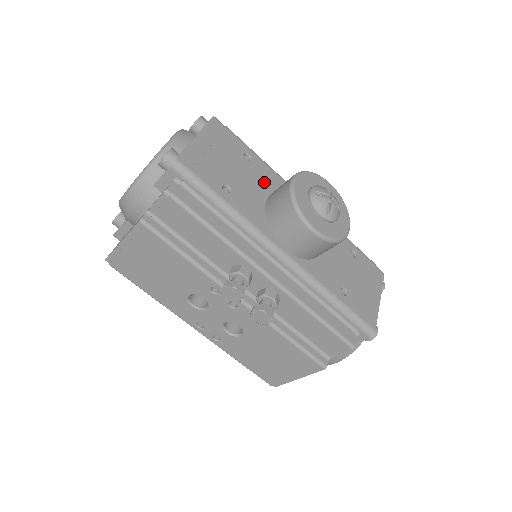
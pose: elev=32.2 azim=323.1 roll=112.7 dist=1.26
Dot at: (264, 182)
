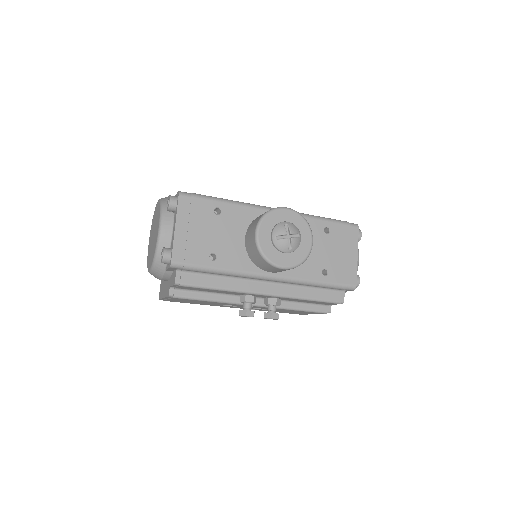
Dot at: (238, 224)
